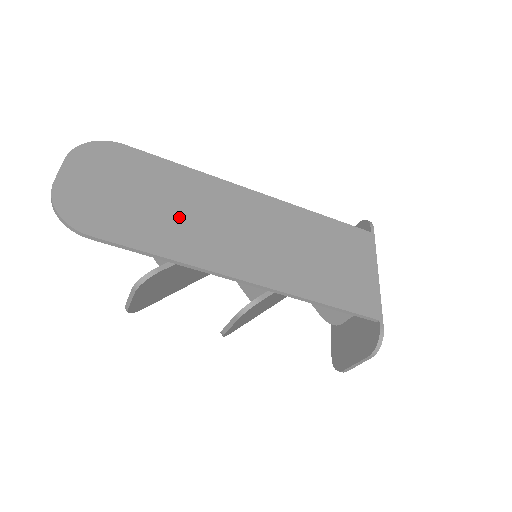
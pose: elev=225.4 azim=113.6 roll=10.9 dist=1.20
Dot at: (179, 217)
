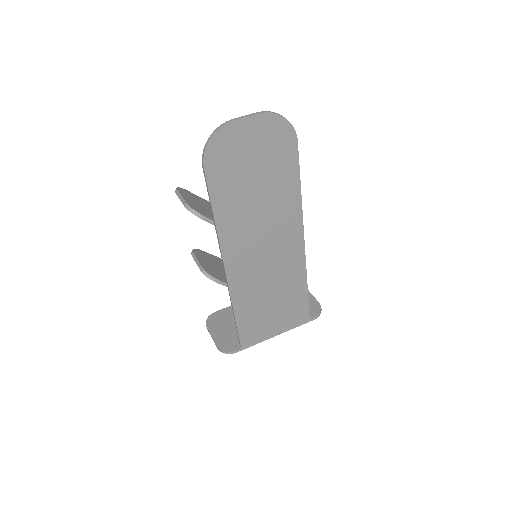
Dot at: (253, 210)
